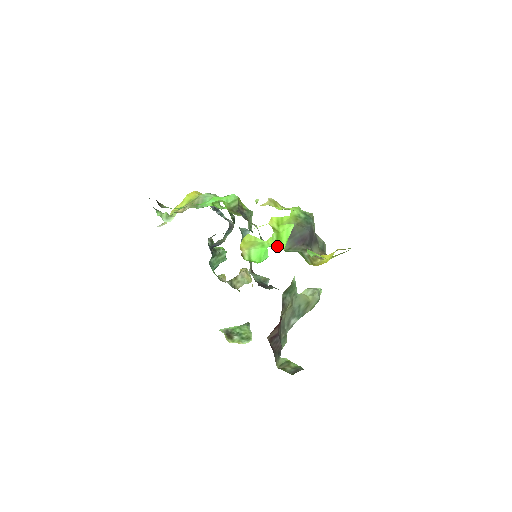
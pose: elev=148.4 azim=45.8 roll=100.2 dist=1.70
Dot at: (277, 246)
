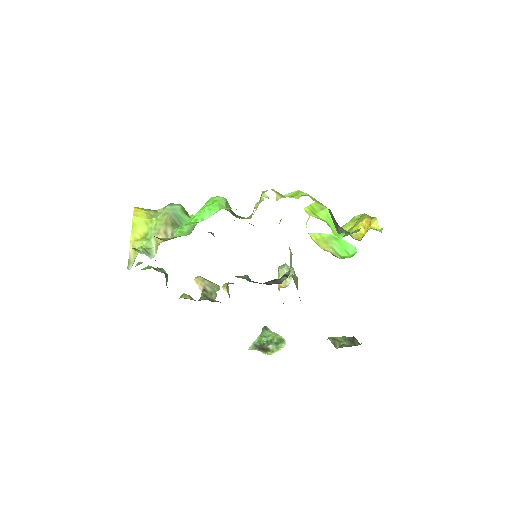
Dot at: occluded
